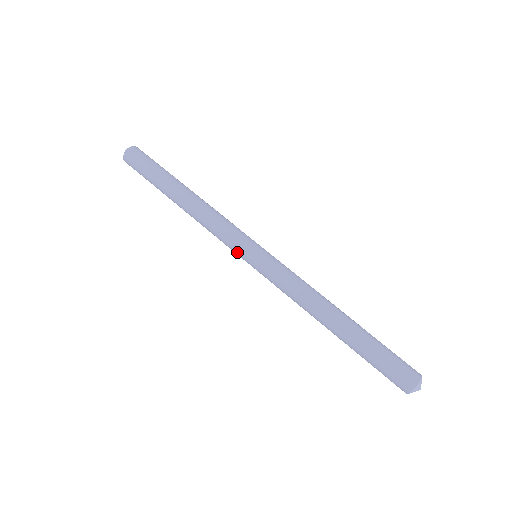
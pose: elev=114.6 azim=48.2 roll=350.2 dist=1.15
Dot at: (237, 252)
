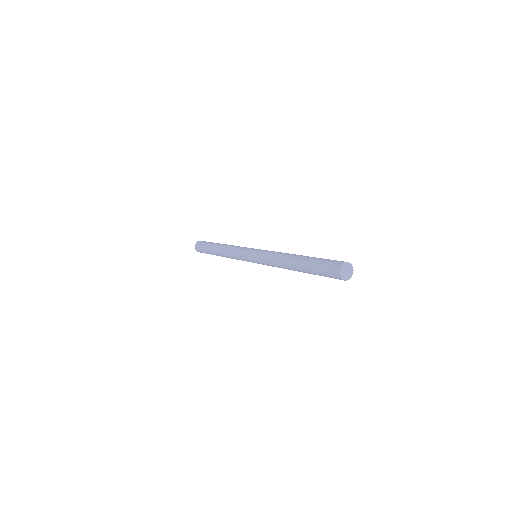
Dot at: (247, 250)
